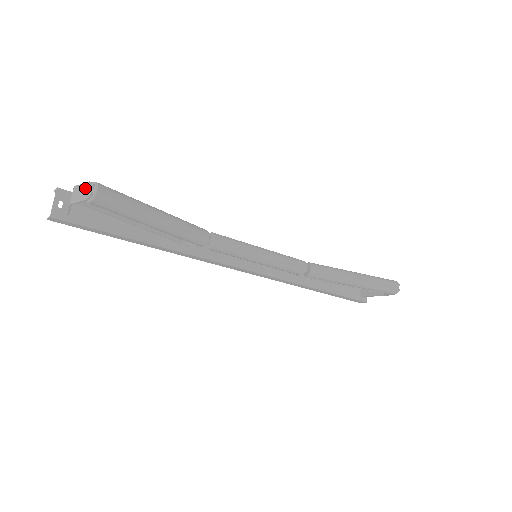
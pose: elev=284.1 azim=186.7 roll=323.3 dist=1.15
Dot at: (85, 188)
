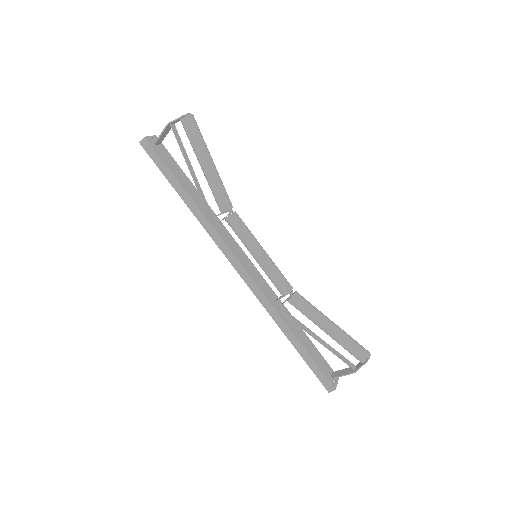
Dot at: (184, 116)
